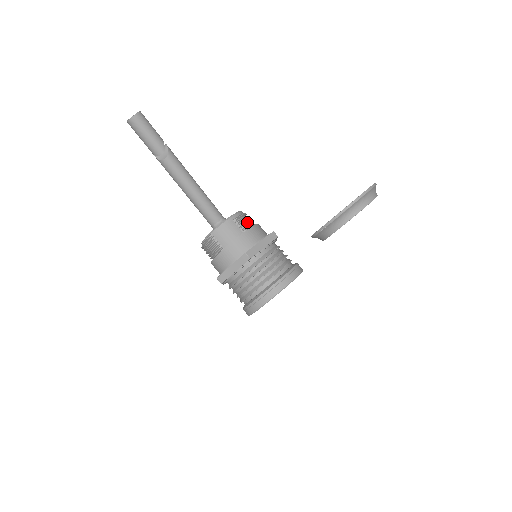
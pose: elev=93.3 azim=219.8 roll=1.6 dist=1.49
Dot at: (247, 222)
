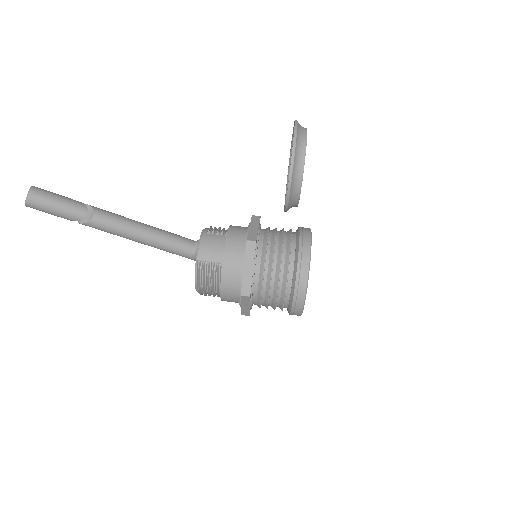
Dot at: (221, 230)
